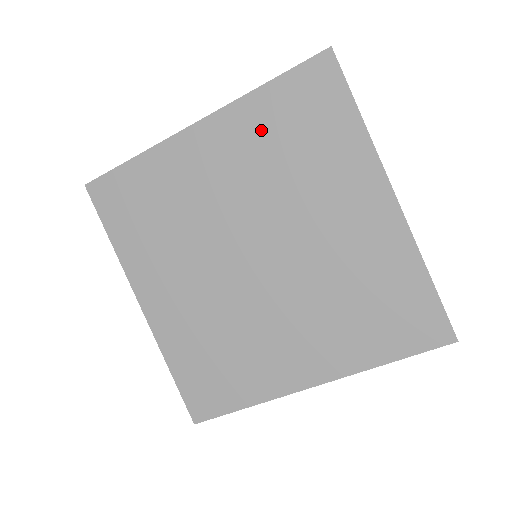
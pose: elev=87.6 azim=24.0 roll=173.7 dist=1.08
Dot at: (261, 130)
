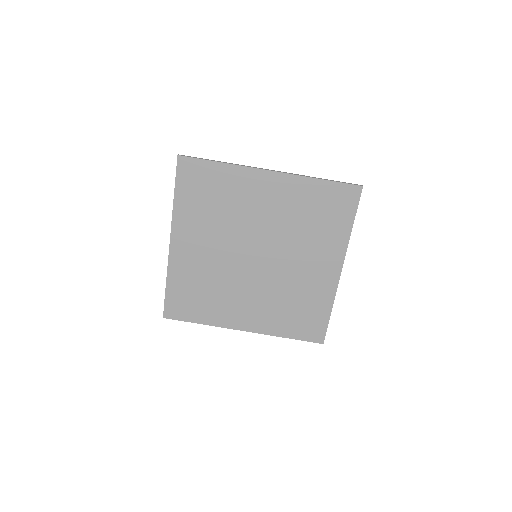
Dot at: (195, 213)
